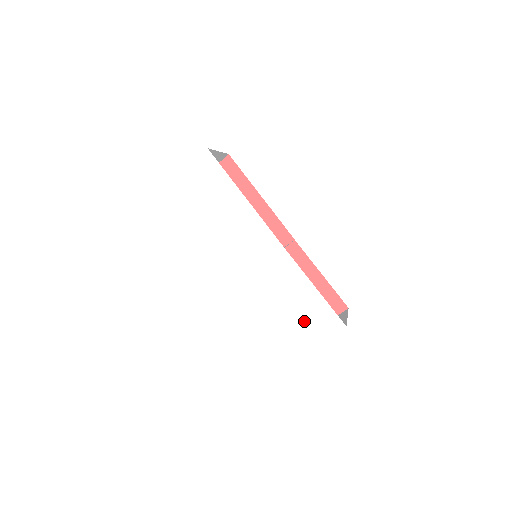
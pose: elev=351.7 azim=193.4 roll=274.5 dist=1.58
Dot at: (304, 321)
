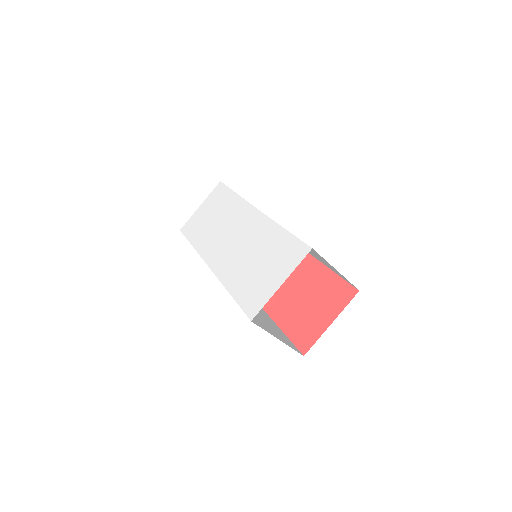
Dot at: (272, 264)
